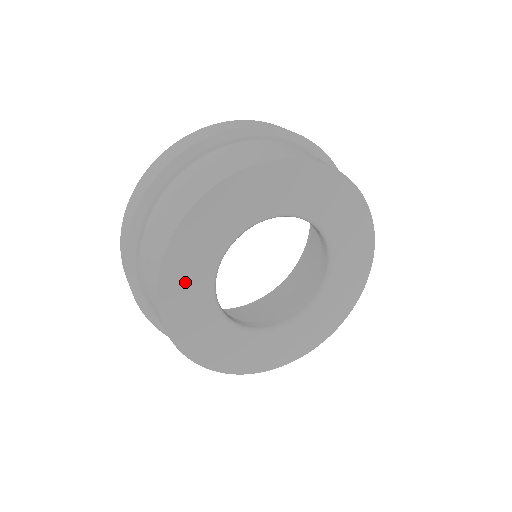
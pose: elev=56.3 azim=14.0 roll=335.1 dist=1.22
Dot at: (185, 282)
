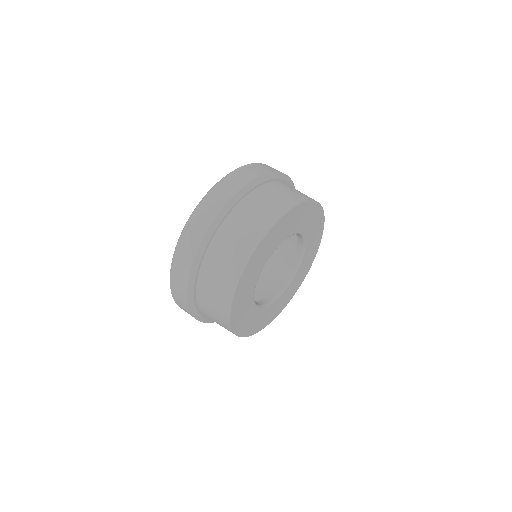
Dot at: (273, 239)
